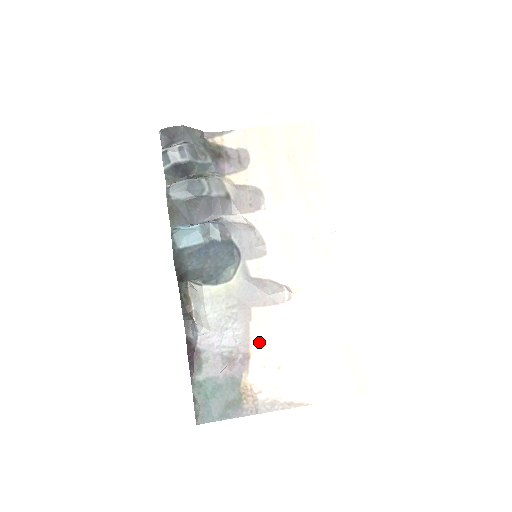
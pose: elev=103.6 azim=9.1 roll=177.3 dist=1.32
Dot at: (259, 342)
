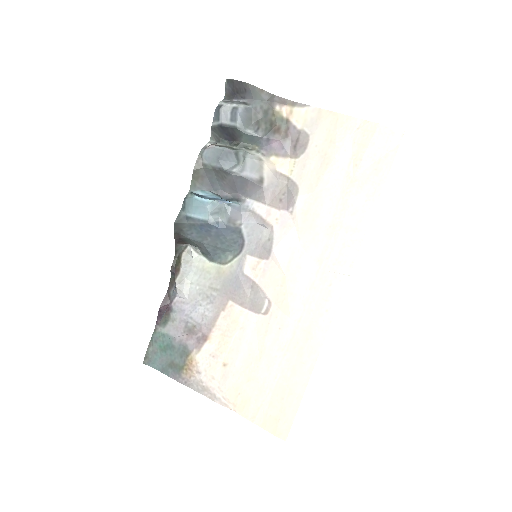
Dot at: (220, 333)
